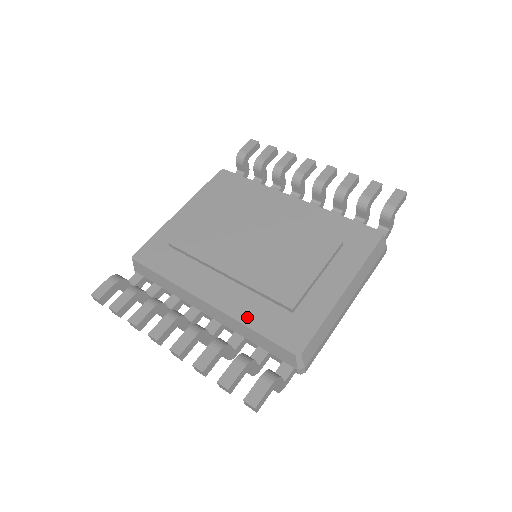
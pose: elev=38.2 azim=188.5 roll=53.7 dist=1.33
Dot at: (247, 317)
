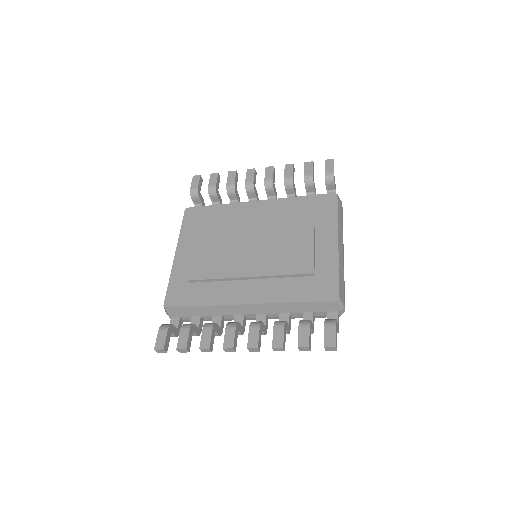
Dot at: (285, 296)
